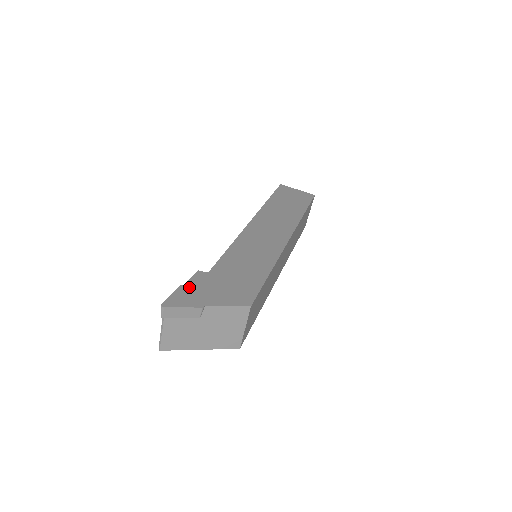
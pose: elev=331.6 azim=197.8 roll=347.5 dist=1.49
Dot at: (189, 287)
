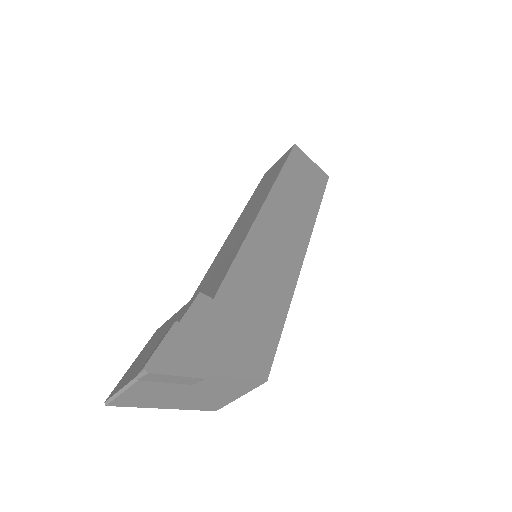
Dot at: (187, 328)
